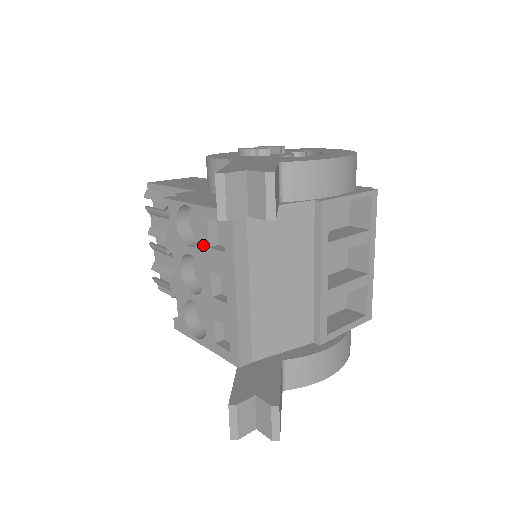
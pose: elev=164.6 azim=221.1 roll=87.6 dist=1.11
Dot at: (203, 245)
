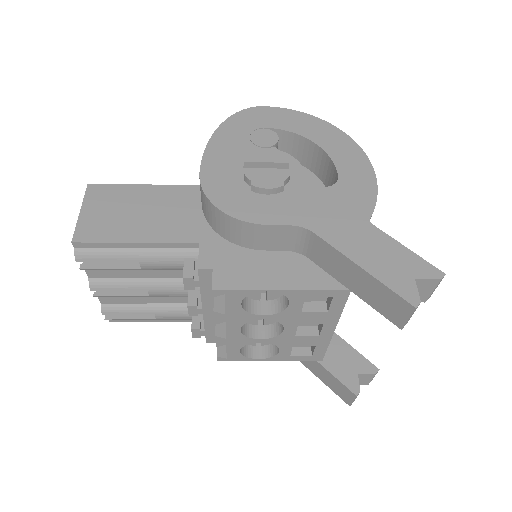
Dot at: (291, 312)
